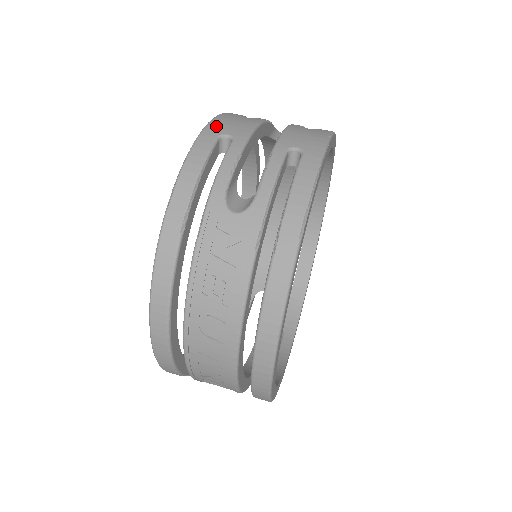
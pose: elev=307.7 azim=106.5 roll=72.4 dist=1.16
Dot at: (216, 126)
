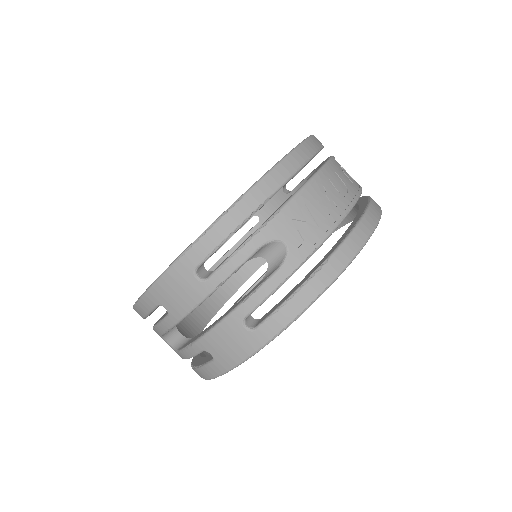
Dot at: (159, 293)
